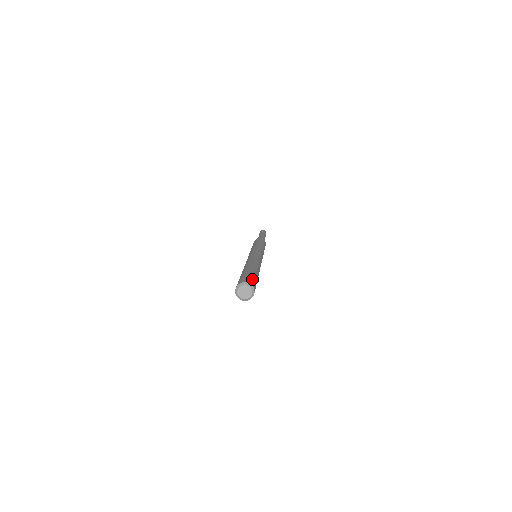
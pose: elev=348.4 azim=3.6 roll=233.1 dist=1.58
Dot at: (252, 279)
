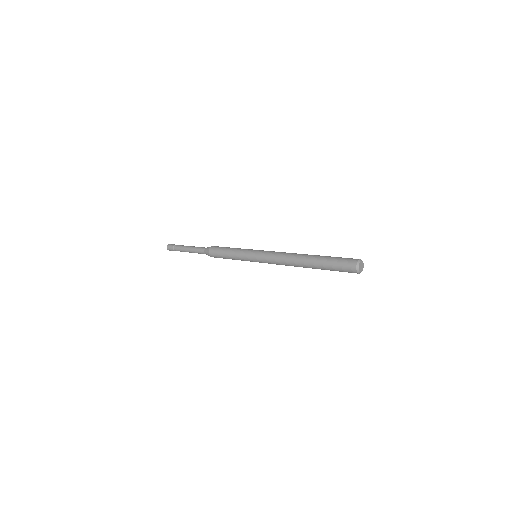
Dot at: occluded
